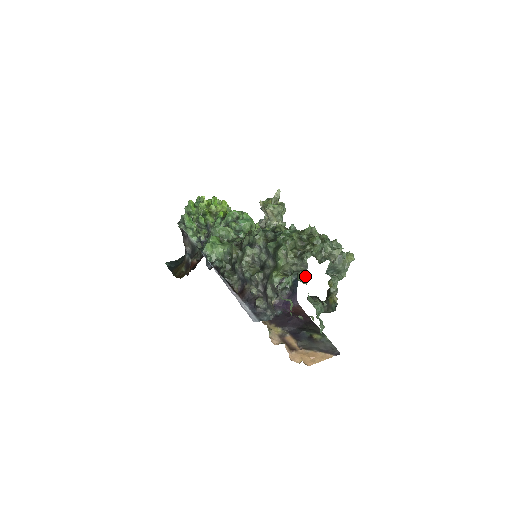
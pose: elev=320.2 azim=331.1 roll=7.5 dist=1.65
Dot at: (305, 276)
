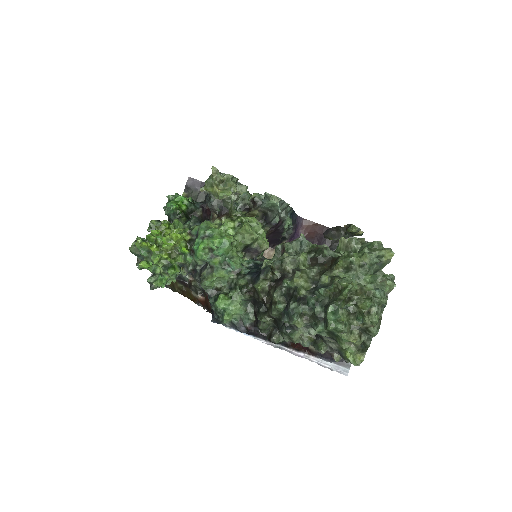
Dot at: occluded
